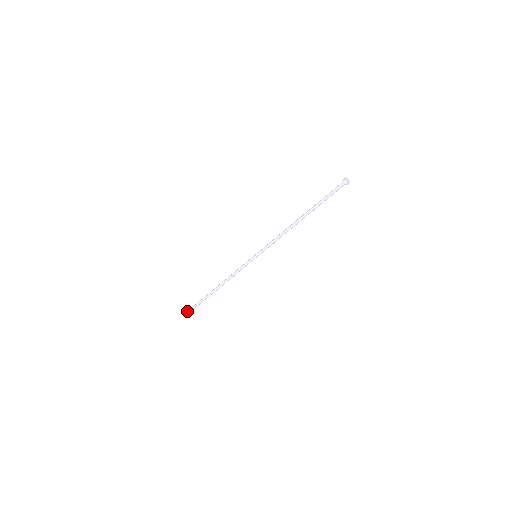
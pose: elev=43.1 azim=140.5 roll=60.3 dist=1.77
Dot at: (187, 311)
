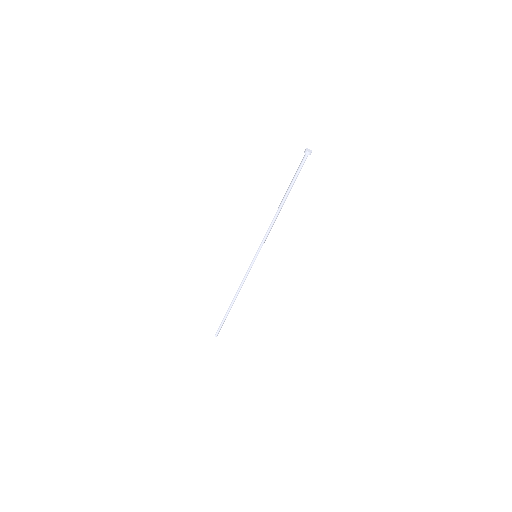
Dot at: (216, 332)
